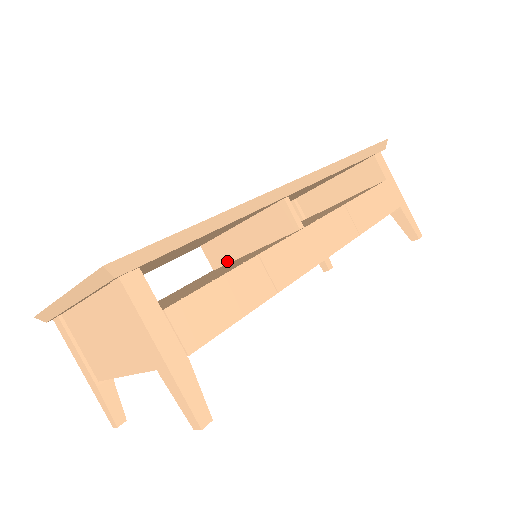
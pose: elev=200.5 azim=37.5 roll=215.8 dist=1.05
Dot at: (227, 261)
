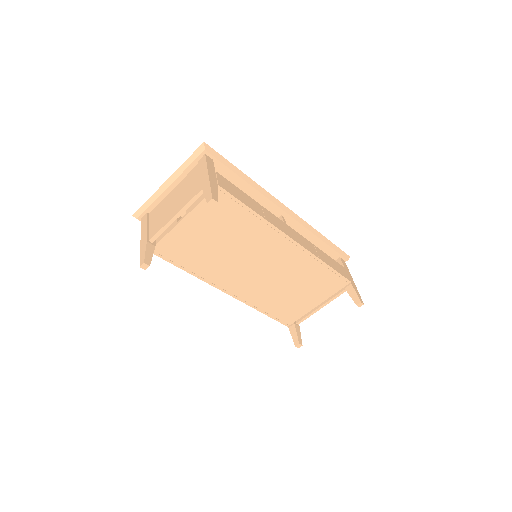
Dot at: occluded
